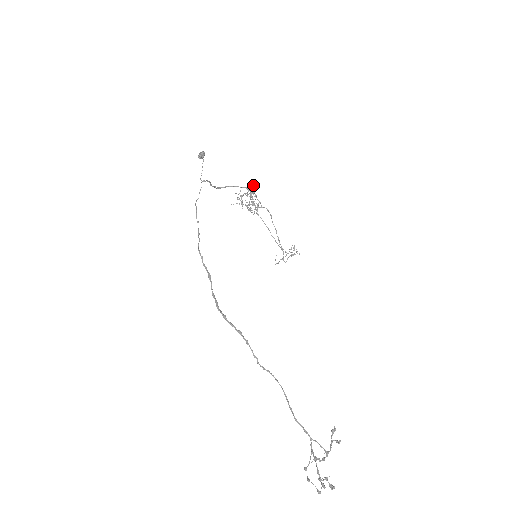
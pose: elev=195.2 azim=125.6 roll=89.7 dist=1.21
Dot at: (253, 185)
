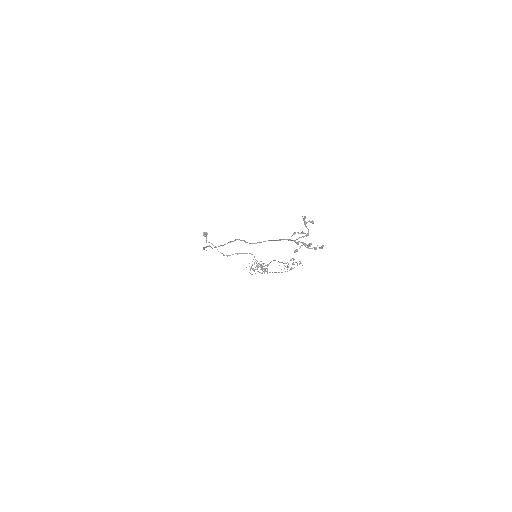
Dot at: occluded
